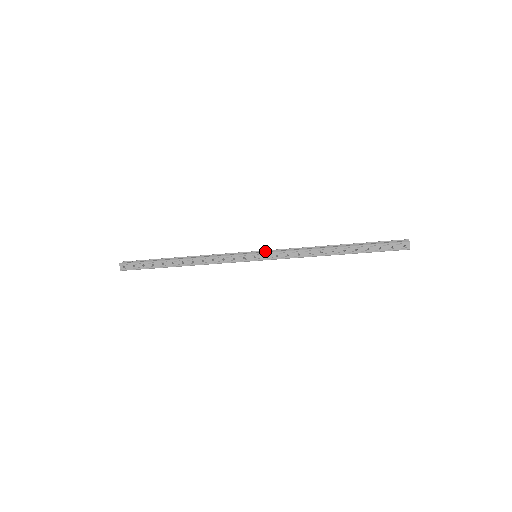
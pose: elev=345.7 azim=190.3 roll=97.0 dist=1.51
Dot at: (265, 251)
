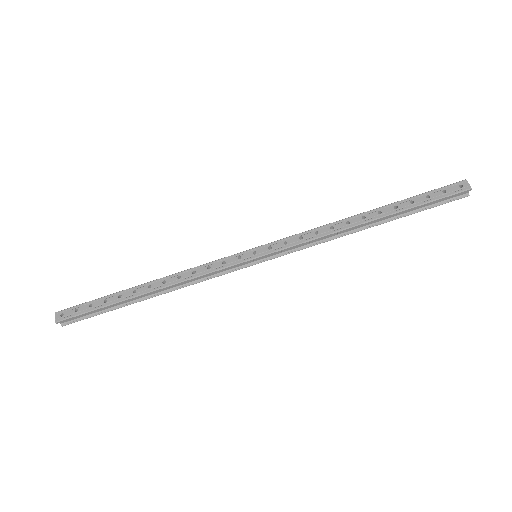
Dot at: occluded
